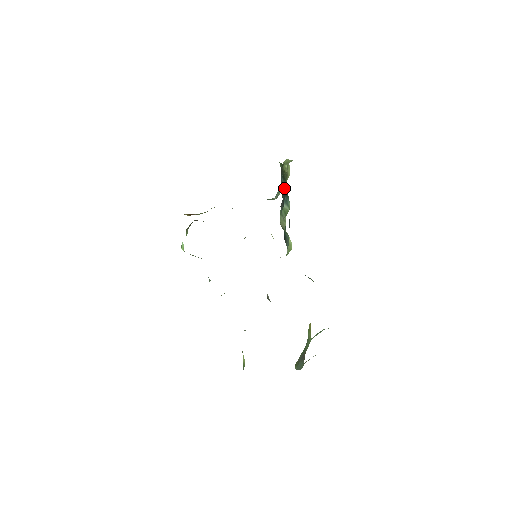
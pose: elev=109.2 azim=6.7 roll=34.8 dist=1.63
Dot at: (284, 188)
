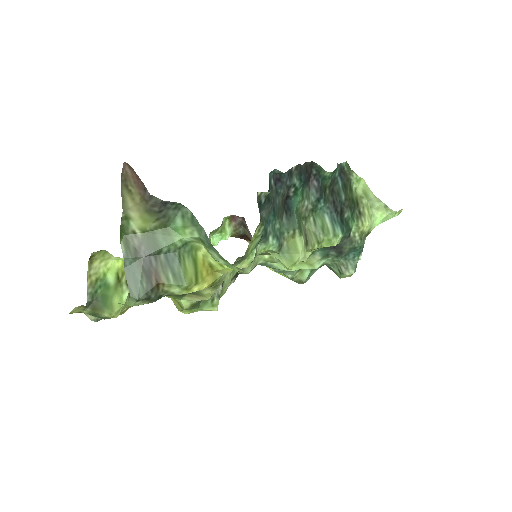
Dot at: (338, 197)
